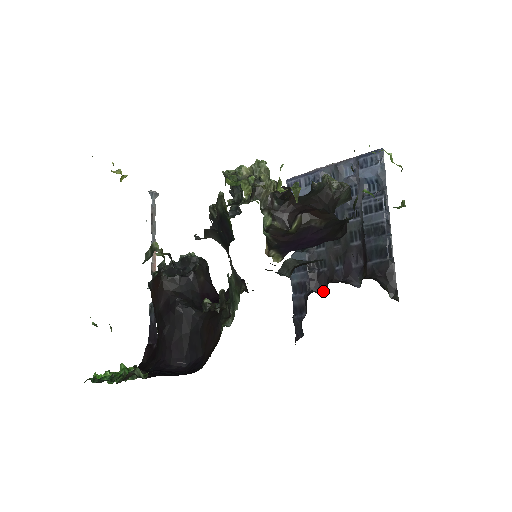
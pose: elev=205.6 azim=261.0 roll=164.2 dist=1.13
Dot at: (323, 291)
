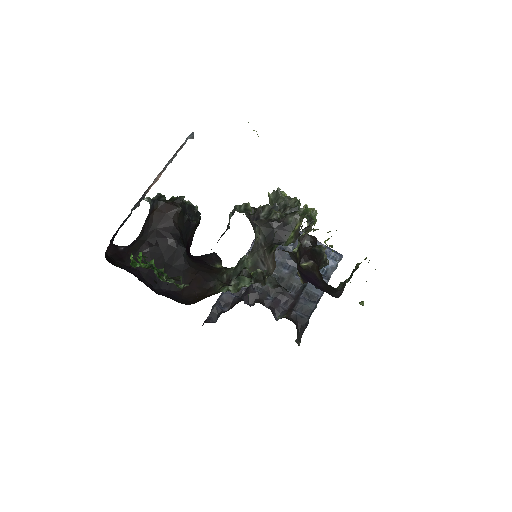
Dot at: (248, 304)
